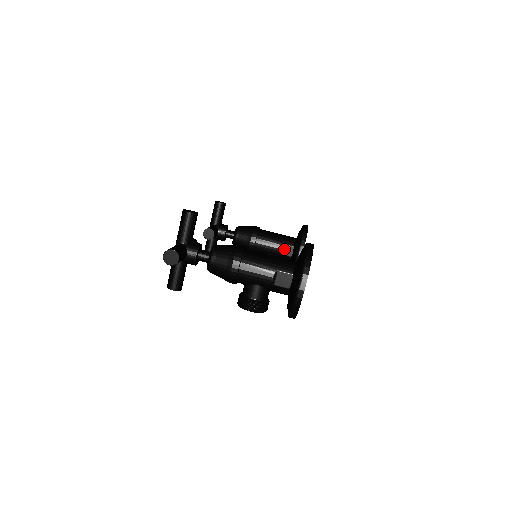
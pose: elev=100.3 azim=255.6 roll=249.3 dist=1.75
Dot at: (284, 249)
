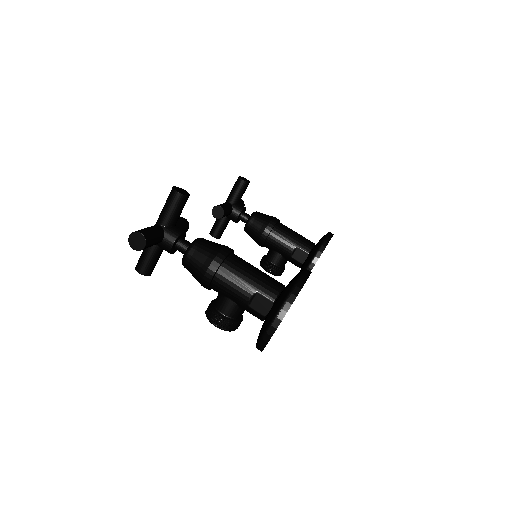
Dot at: (297, 253)
